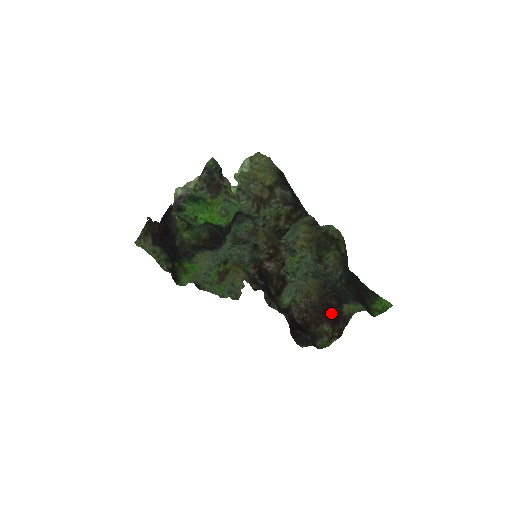
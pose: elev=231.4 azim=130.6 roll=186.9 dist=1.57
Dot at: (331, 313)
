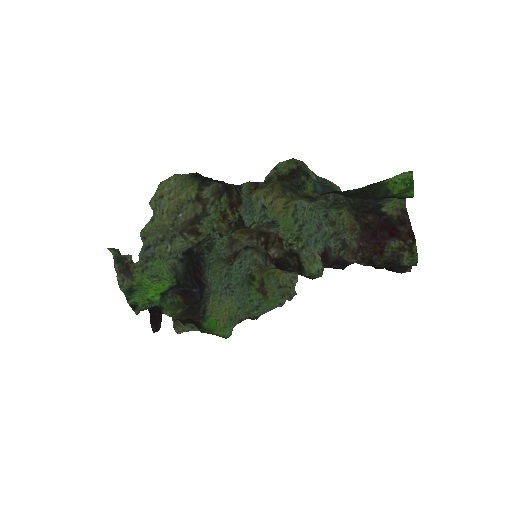
Dot at: (379, 230)
